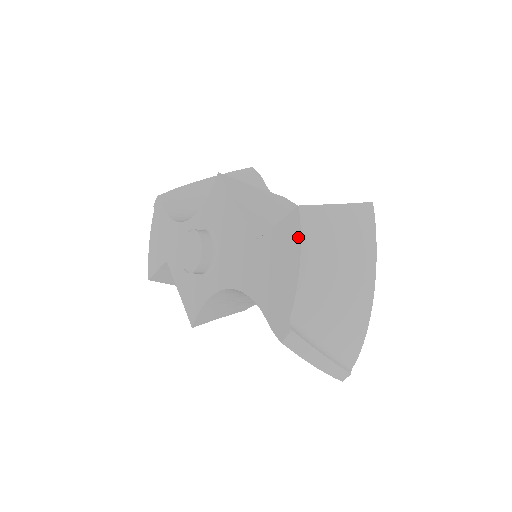
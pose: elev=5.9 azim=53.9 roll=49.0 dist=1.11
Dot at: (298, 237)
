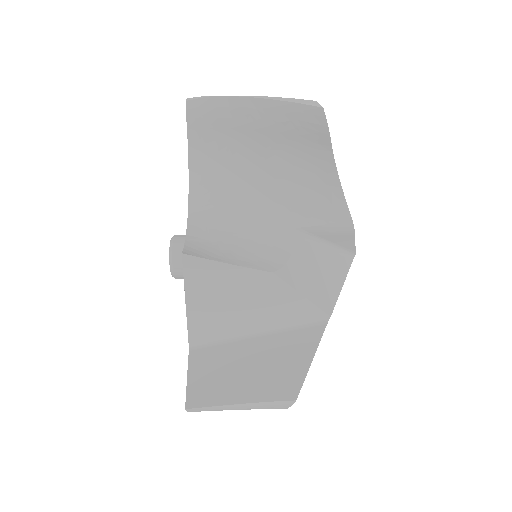
Dot at: occluded
